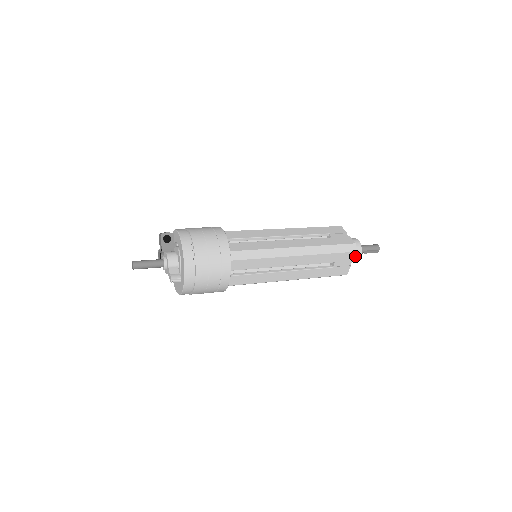
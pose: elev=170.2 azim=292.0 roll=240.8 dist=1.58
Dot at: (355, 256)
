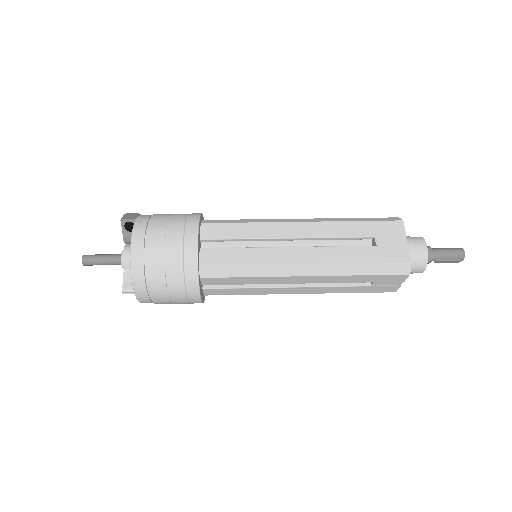
Dot at: (414, 270)
